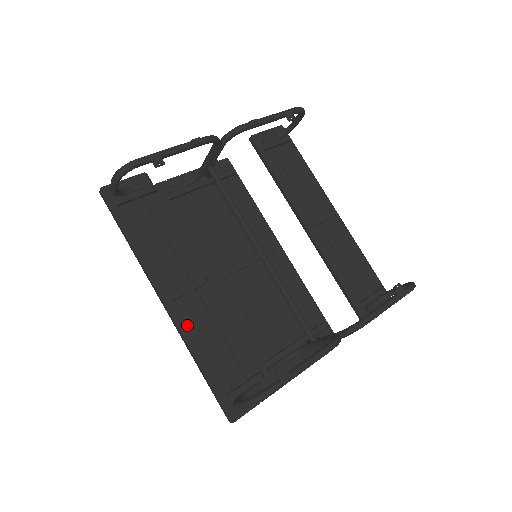
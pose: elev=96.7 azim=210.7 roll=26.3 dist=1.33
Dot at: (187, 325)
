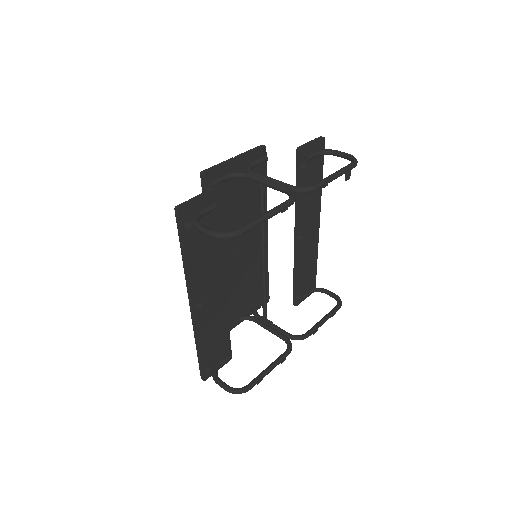
Dot at: (201, 323)
